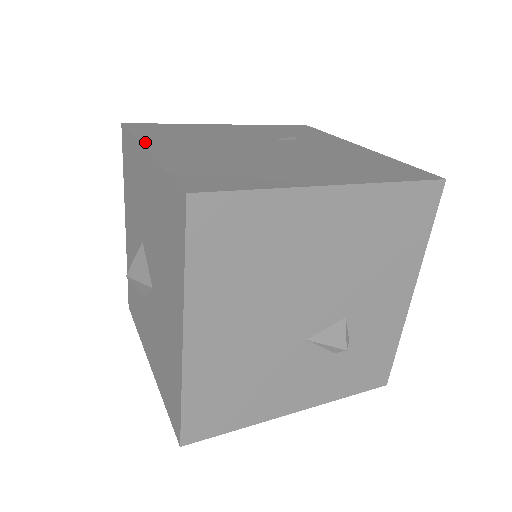
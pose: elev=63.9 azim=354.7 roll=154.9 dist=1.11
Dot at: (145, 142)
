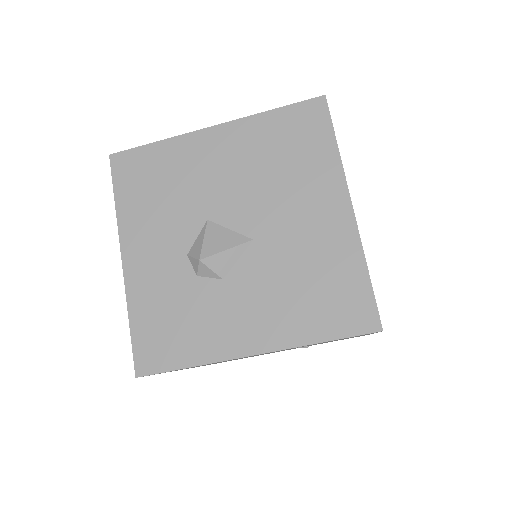
Dot at: (190, 134)
